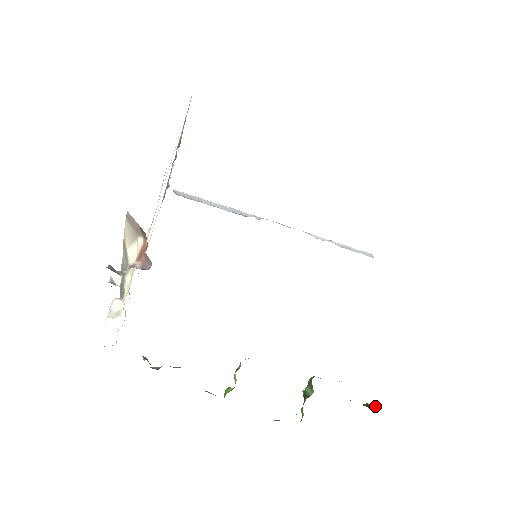
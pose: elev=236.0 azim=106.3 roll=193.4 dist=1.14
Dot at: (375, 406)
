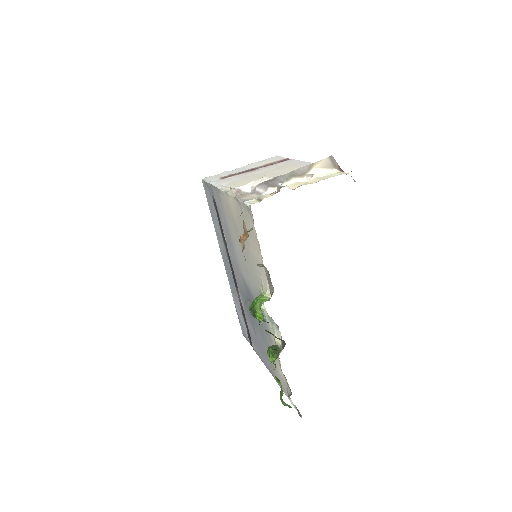
Dot at: occluded
